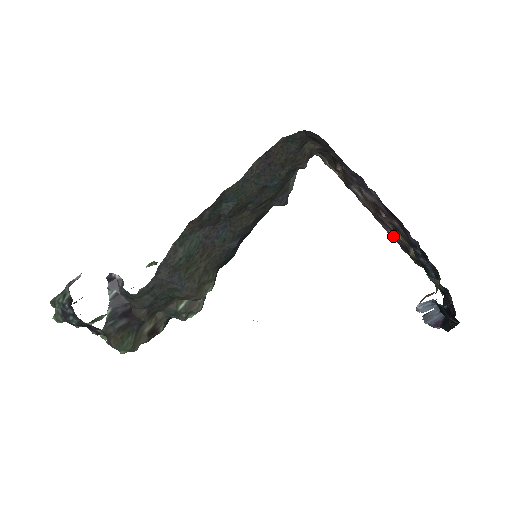
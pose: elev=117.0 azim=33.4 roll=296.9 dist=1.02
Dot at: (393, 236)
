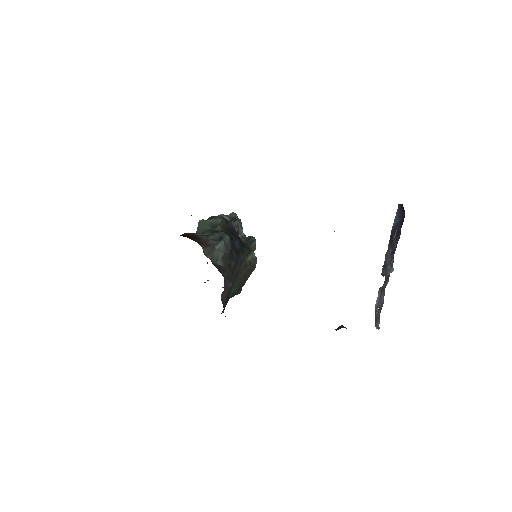
Dot at: occluded
